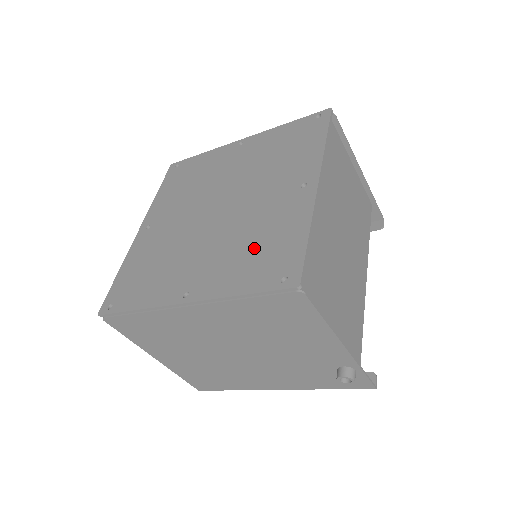
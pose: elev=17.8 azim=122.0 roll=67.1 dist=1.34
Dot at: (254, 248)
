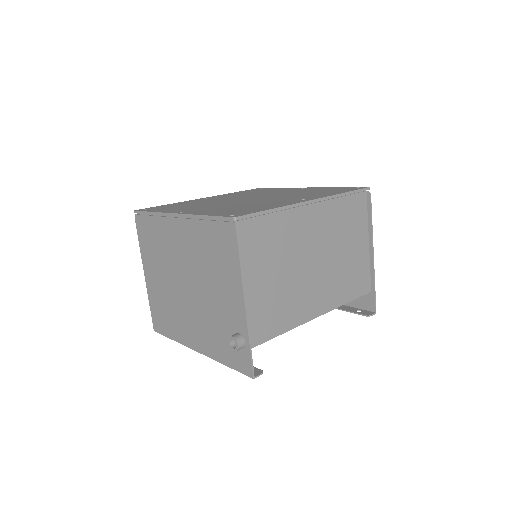
Dot at: (240, 208)
